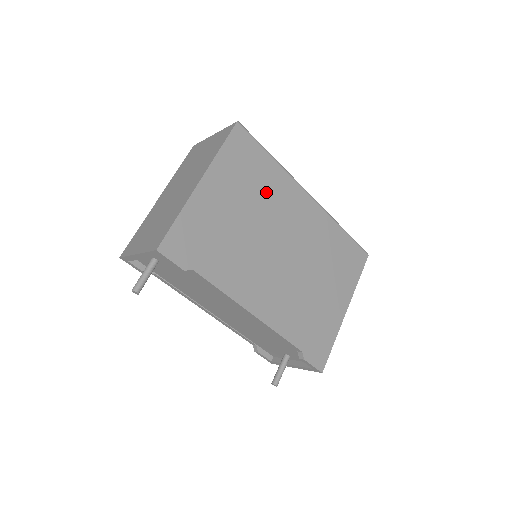
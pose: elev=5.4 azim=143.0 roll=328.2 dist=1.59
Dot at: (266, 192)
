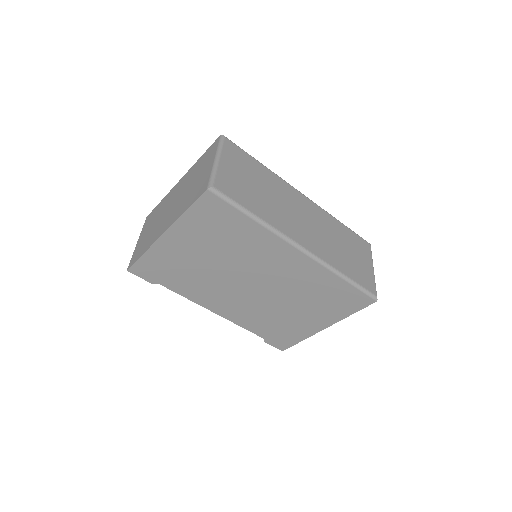
Dot at: (240, 245)
